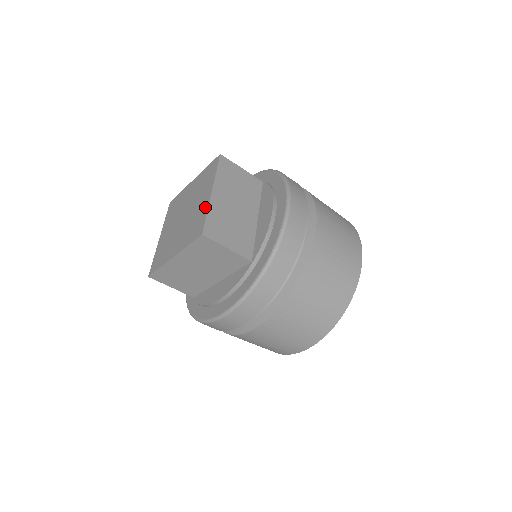
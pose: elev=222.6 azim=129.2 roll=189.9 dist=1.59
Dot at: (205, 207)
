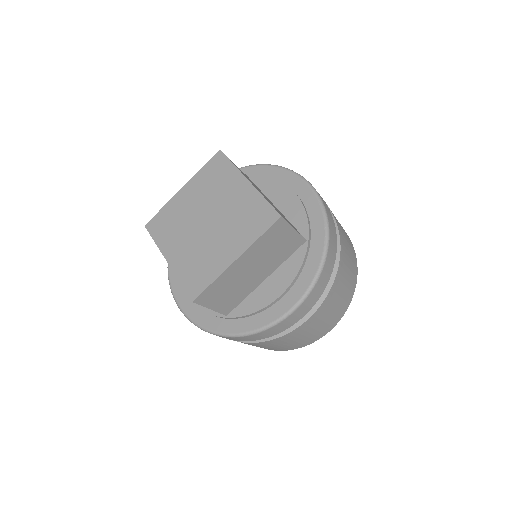
Dot at: (253, 196)
